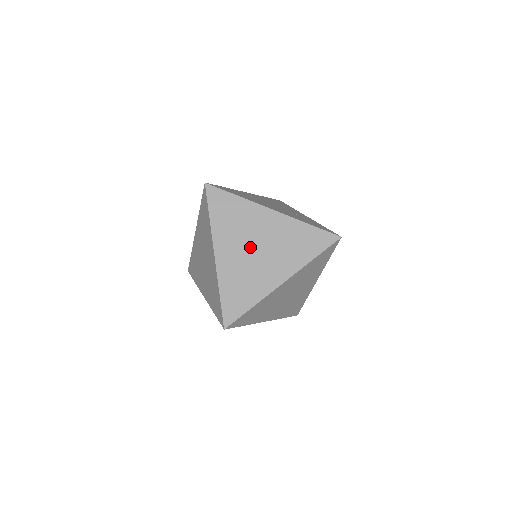
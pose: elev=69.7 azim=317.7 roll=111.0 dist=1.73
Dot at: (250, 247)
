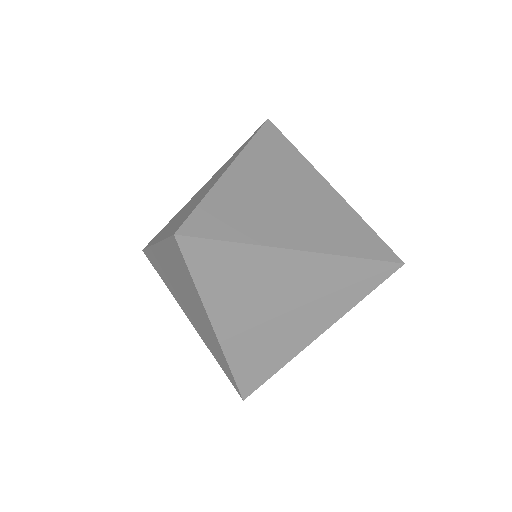
Dot at: (280, 191)
